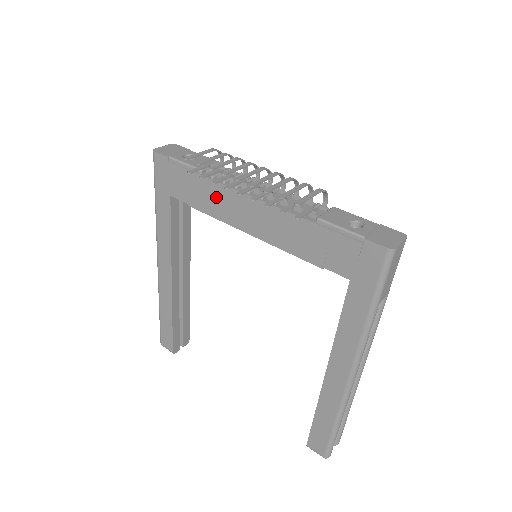
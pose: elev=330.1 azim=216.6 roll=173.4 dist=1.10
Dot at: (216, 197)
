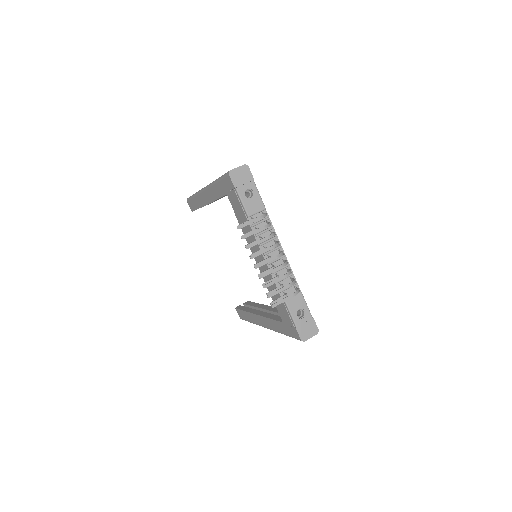
Dot at: occluded
